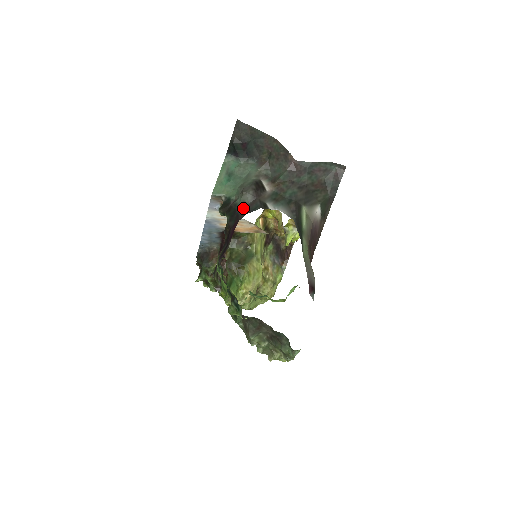
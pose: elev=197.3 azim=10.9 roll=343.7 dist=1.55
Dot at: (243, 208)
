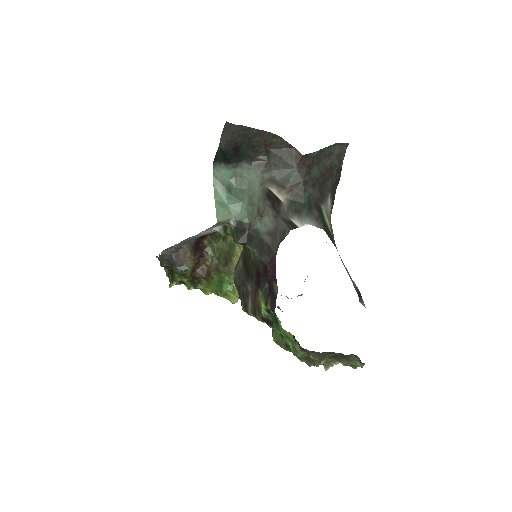
Dot at: (270, 235)
